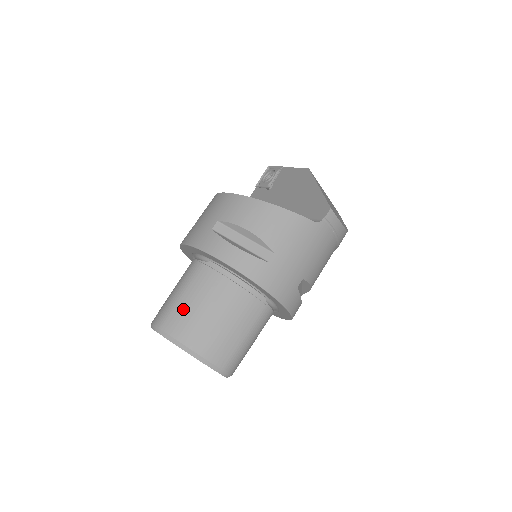
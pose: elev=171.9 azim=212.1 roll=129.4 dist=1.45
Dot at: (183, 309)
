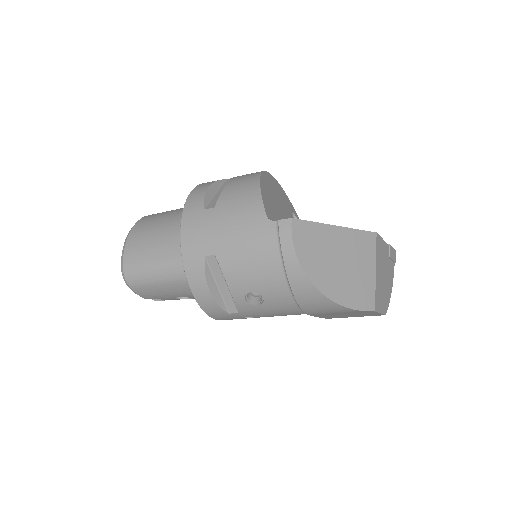
Dot at: (162, 214)
